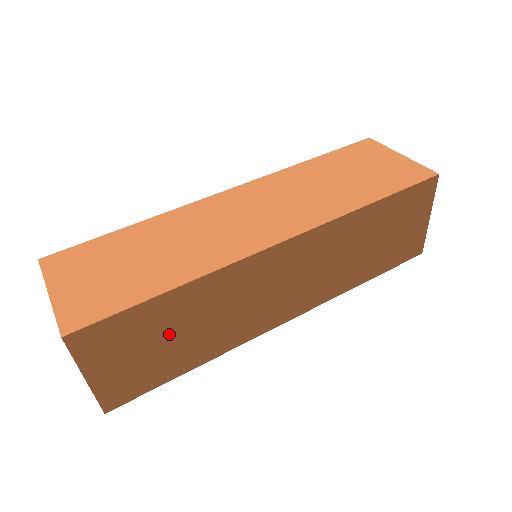
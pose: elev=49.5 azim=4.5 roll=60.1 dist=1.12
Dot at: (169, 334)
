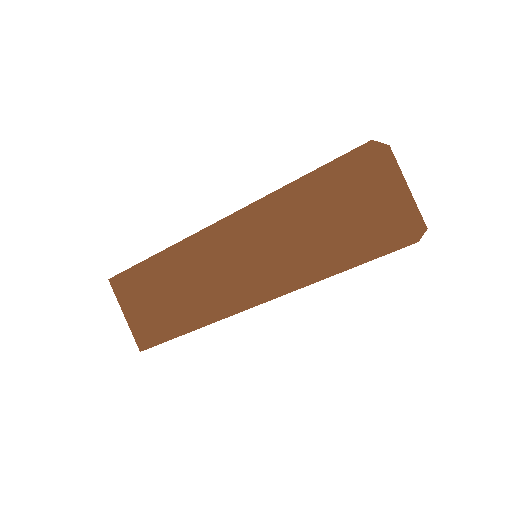
Dot at: (162, 293)
